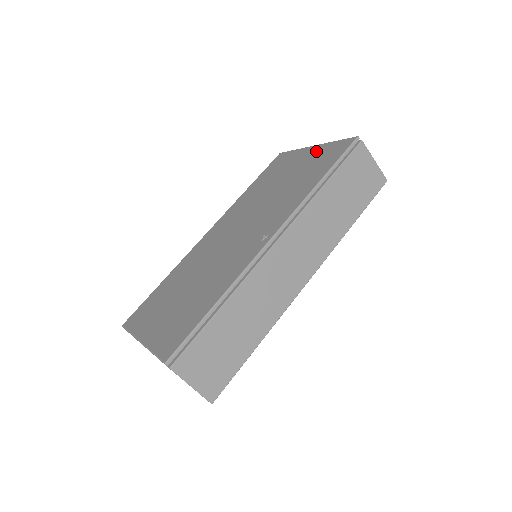
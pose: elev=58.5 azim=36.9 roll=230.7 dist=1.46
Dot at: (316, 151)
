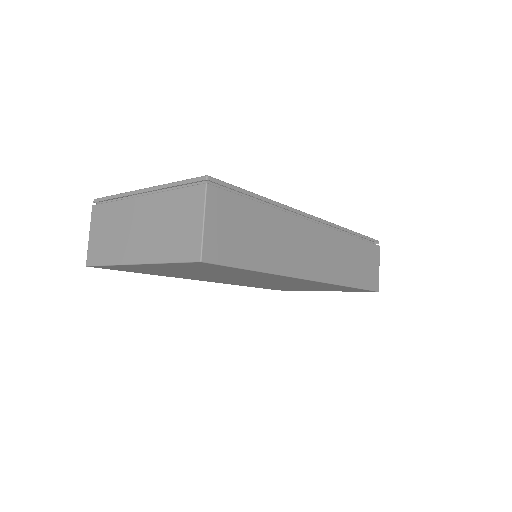
Dot at: occluded
